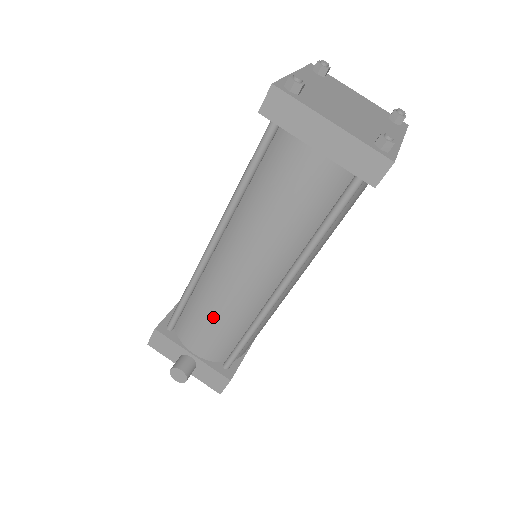
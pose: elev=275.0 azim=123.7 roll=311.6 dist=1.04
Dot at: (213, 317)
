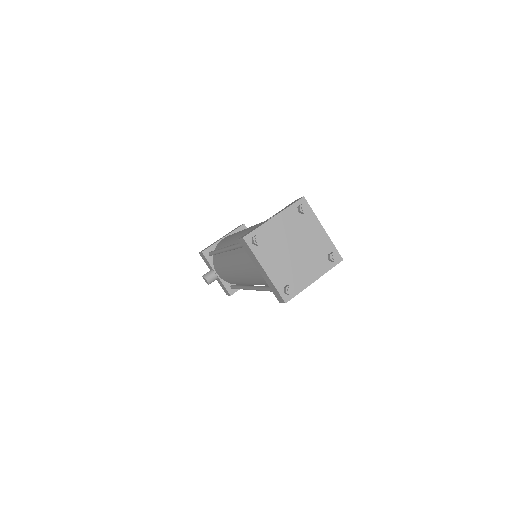
Dot at: (224, 272)
